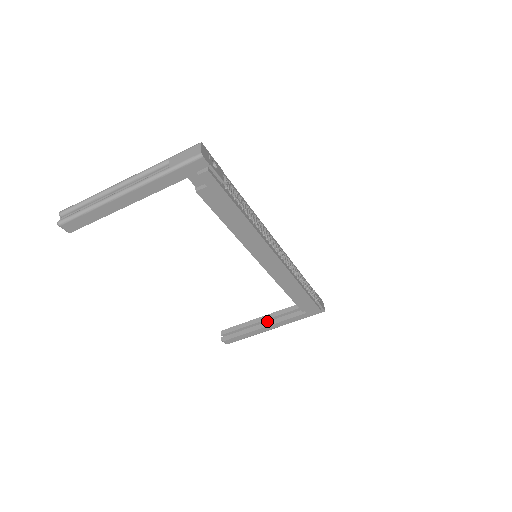
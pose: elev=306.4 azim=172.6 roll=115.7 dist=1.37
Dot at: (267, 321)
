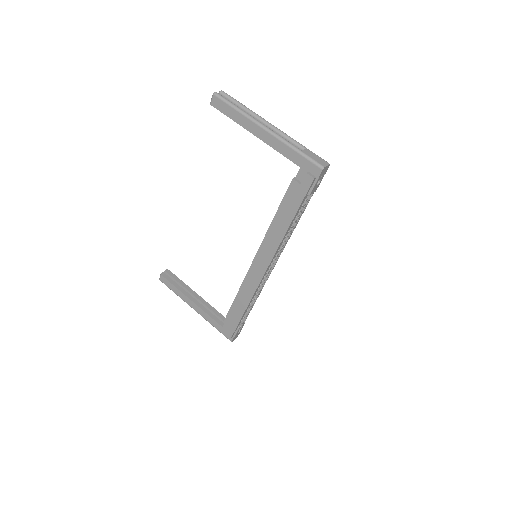
Dot at: occluded
